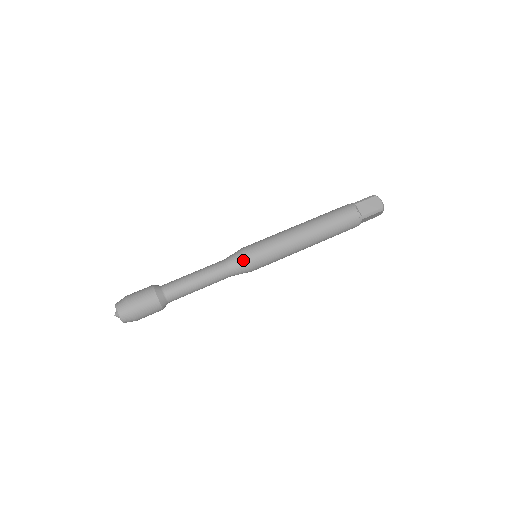
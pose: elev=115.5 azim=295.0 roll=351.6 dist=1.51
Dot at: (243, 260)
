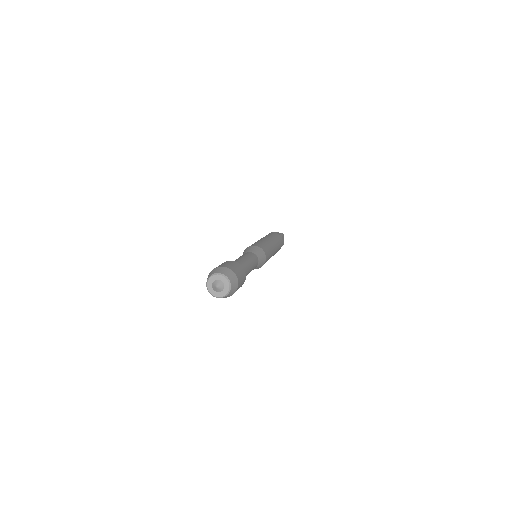
Dot at: (255, 248)
